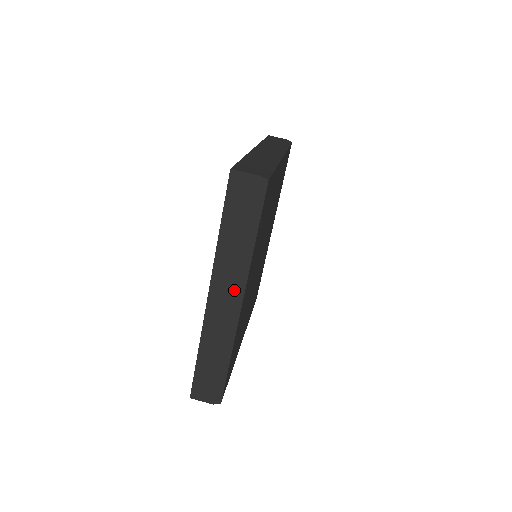
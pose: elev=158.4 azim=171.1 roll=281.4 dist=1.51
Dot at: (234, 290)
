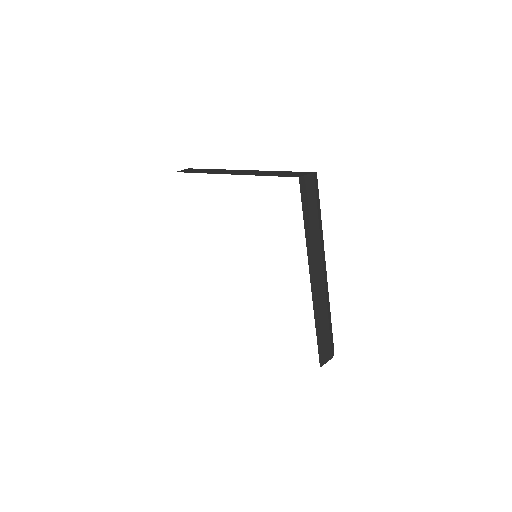
Dot at: (321, 263)
